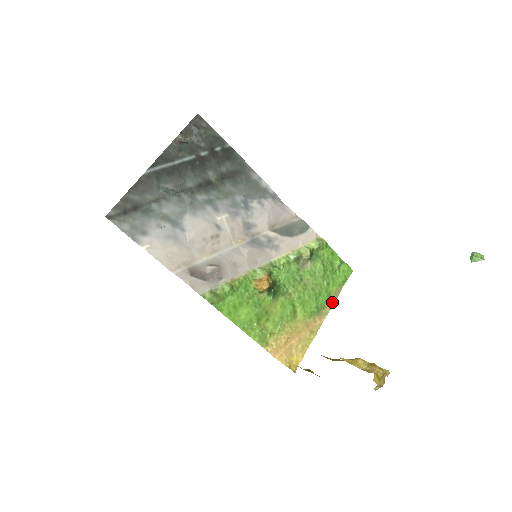
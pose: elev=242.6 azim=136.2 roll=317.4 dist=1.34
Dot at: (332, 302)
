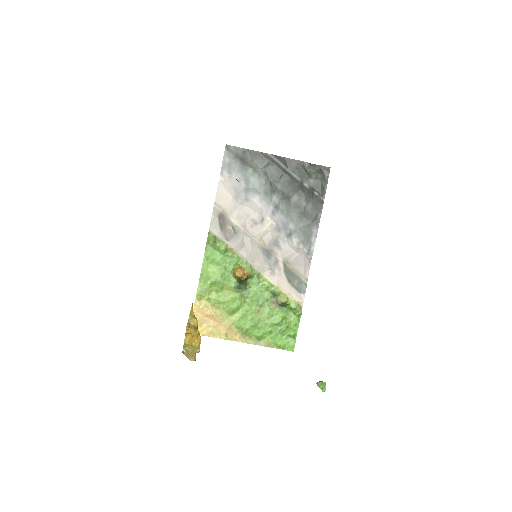
Dot at: (258, 343)
